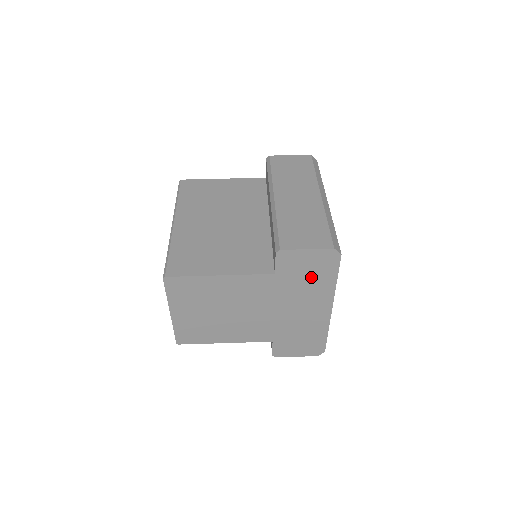
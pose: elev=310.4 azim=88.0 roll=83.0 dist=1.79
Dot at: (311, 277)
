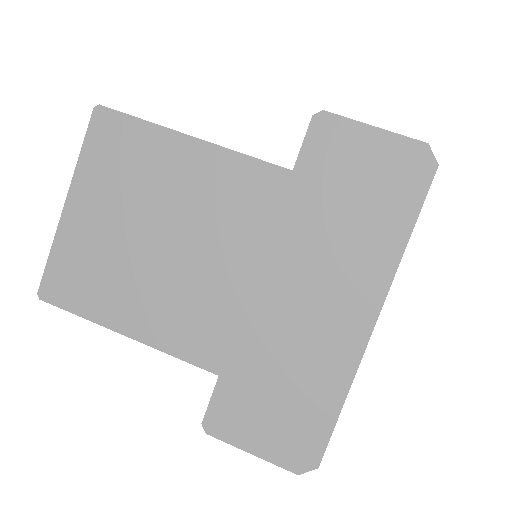
Dot at: (359, 207)
